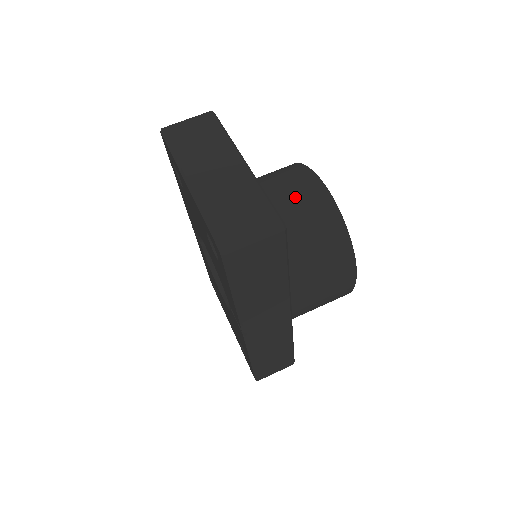
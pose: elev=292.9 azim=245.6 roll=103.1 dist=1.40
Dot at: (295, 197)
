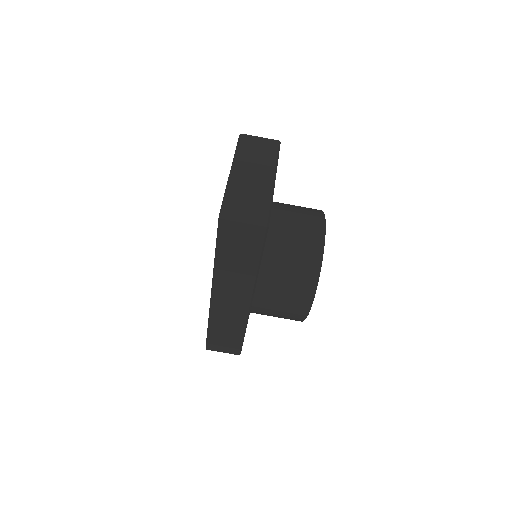
Dot at: (300, 225)
